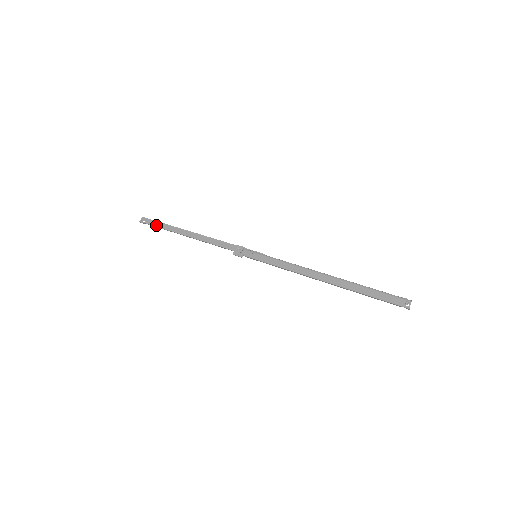
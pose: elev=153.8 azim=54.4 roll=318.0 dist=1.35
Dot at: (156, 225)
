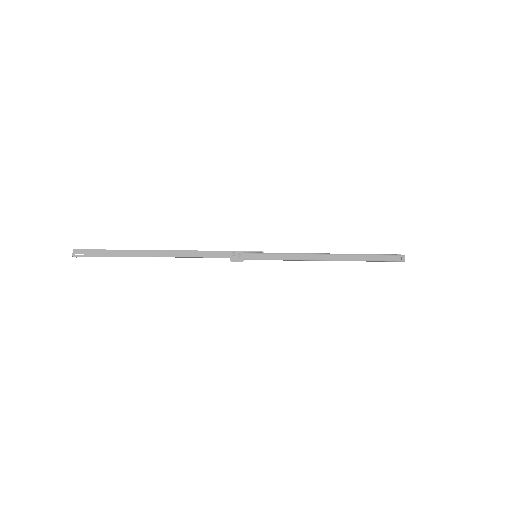
Dot at: (103, 255)
